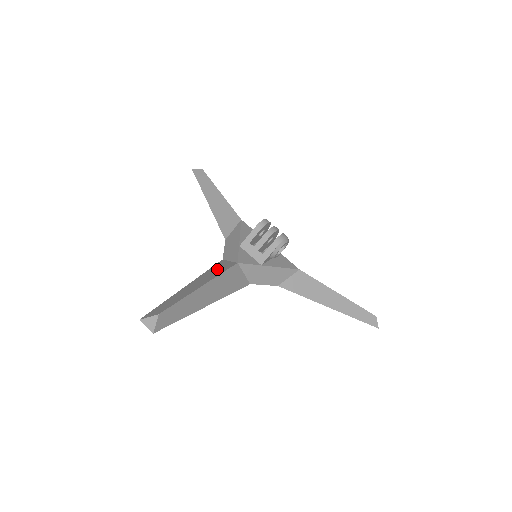
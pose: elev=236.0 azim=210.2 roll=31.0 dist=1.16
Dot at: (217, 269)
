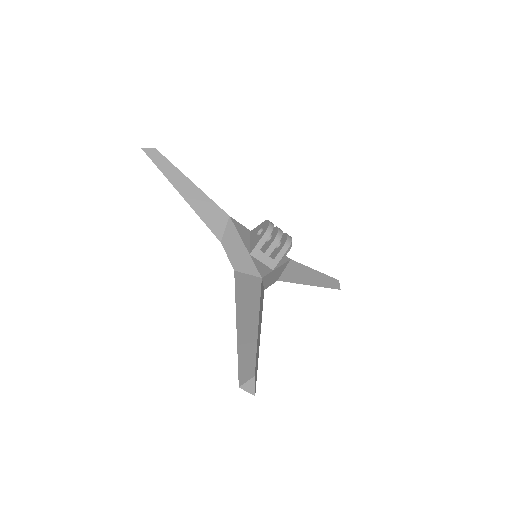
Dot at: (247, 290)
